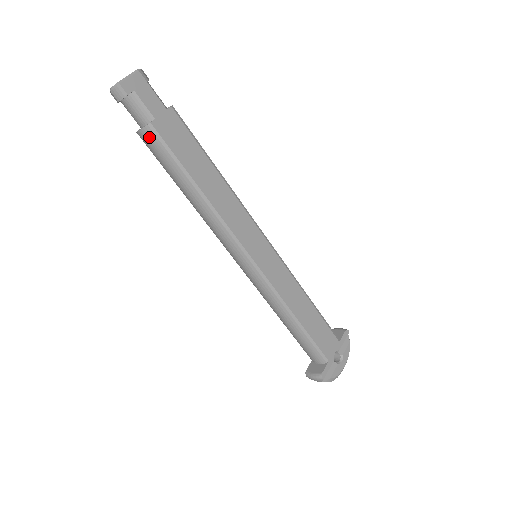
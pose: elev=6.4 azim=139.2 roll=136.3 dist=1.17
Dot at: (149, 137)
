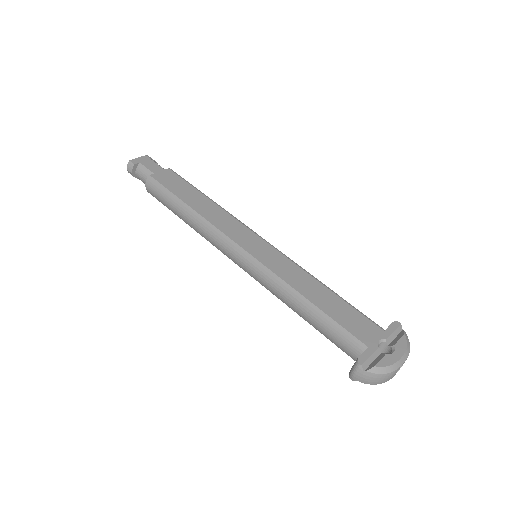
Dot at: (150, 185)
